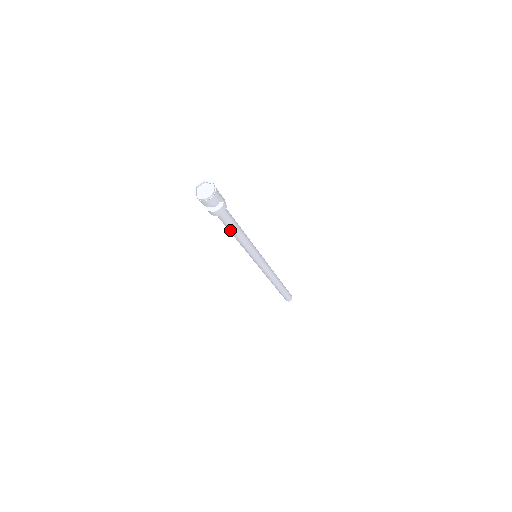
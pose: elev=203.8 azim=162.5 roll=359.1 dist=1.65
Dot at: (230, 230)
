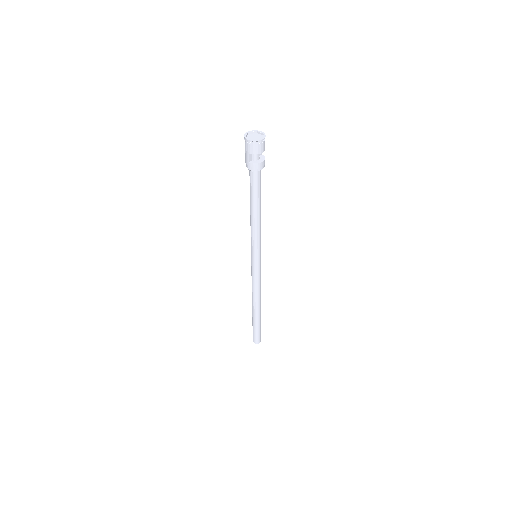
Dot at: (258, 201)
